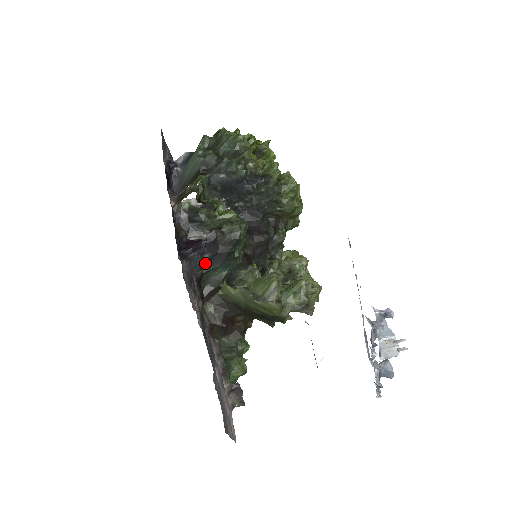
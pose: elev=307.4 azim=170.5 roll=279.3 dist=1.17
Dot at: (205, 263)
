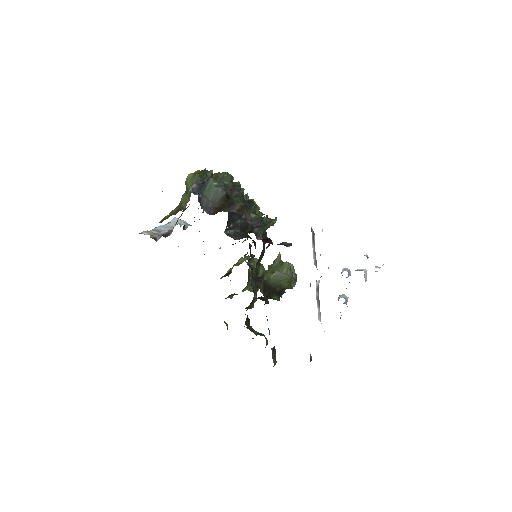
Dot at: occluded
